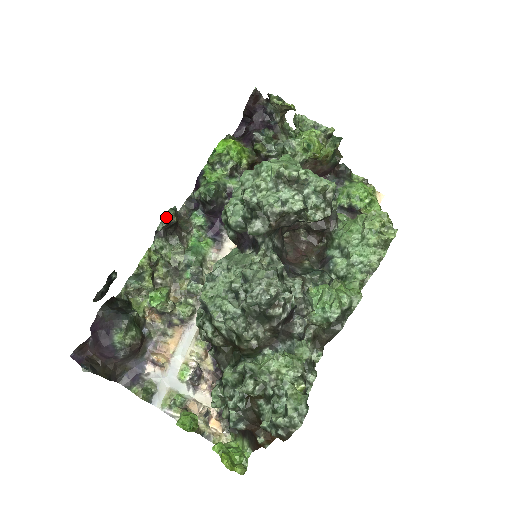
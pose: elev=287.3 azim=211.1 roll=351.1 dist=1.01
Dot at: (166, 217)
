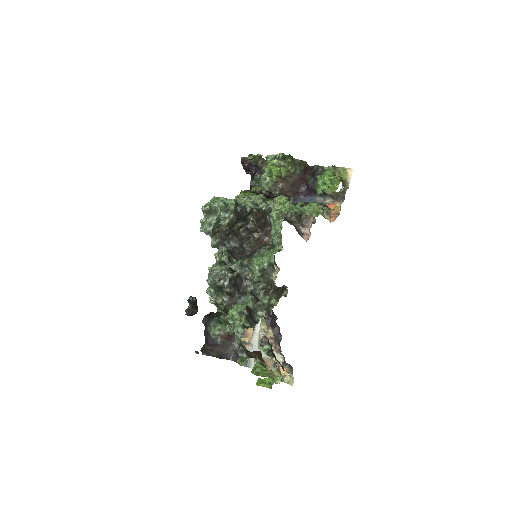
Dot at: occluded
